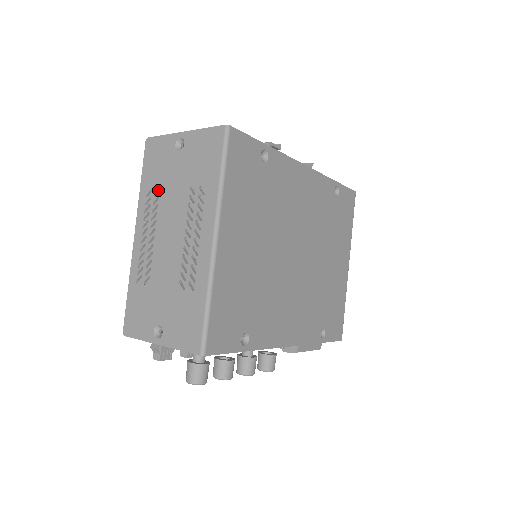
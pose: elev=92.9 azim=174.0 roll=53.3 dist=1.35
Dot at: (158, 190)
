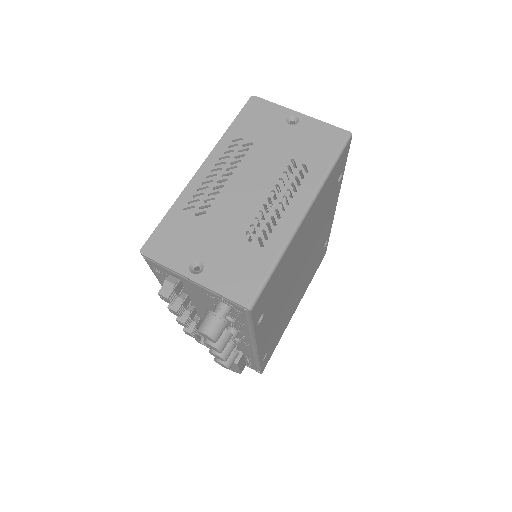
Dot at: (249, 143)
